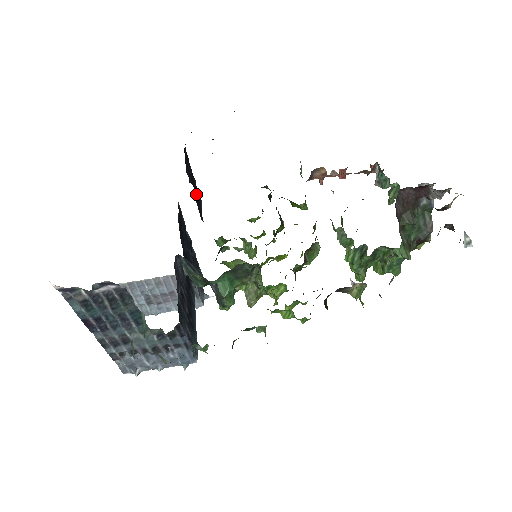
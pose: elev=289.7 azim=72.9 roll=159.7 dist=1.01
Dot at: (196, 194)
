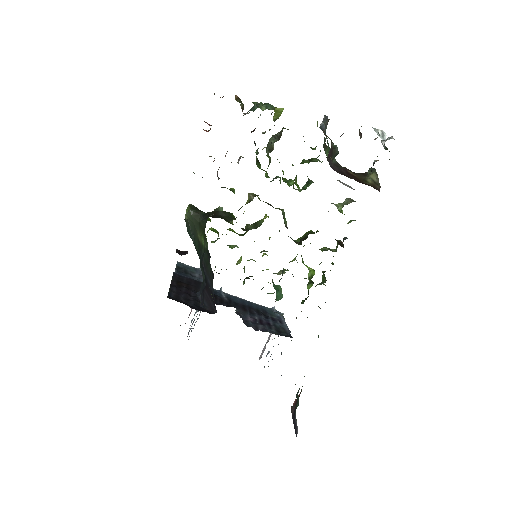
Dot at: (186, 285)
